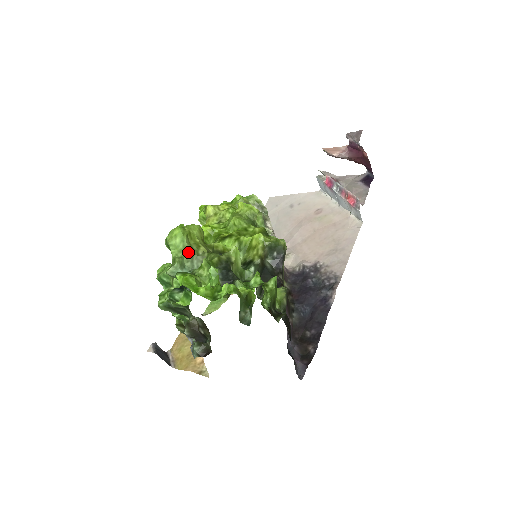
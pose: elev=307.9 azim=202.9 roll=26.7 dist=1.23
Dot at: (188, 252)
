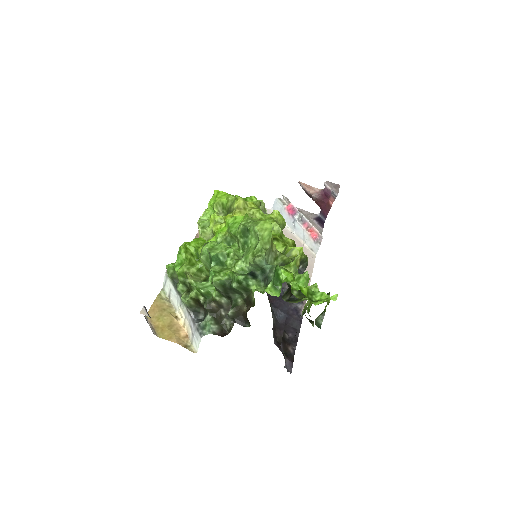
Dot at: (270, 247)
